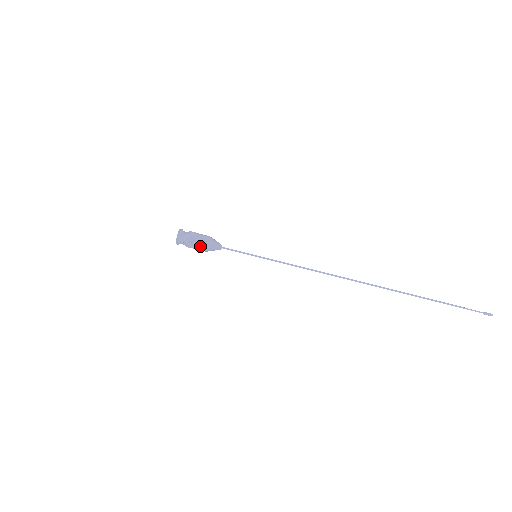
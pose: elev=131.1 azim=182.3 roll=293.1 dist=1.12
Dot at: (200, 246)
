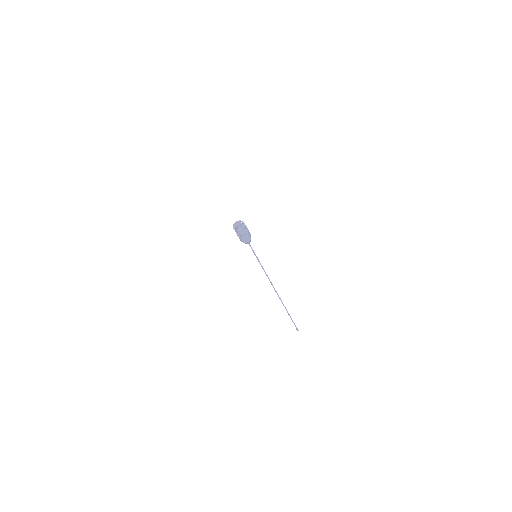
Dot at: (249, 235)
